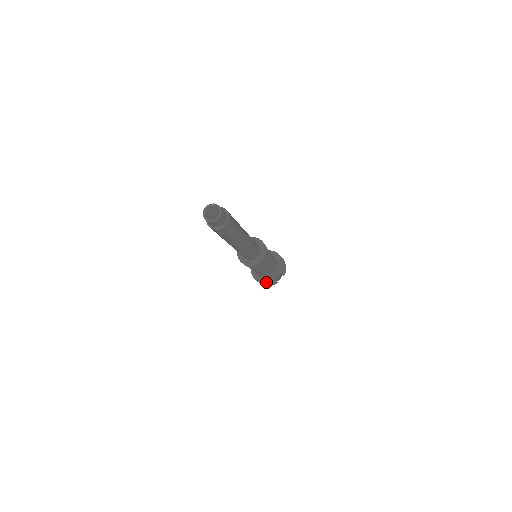
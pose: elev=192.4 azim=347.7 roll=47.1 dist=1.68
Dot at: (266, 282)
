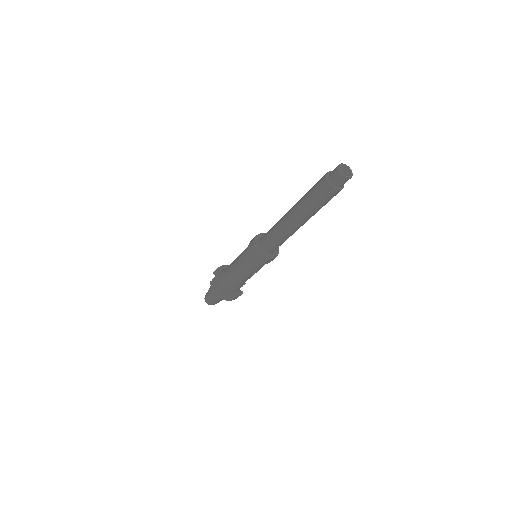
Dot at: (236, 295)
